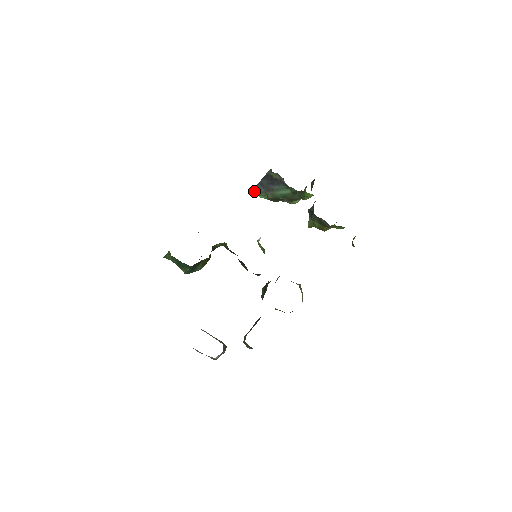
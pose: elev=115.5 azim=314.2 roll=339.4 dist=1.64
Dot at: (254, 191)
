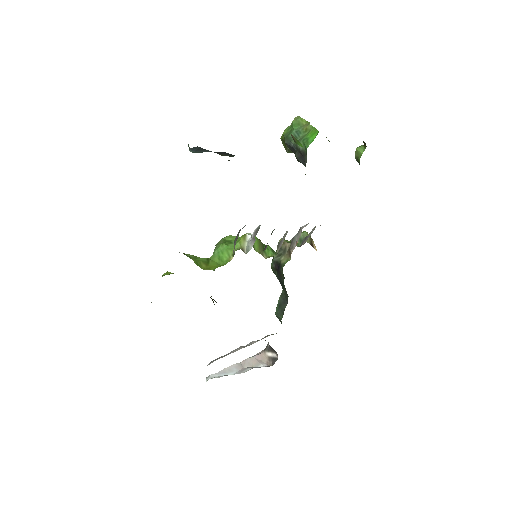
Dot at: occluded
